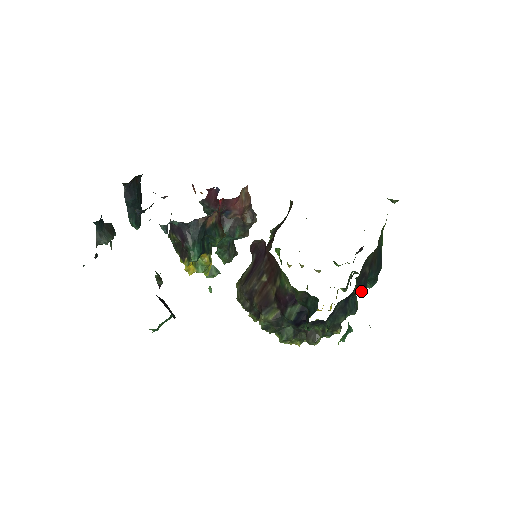
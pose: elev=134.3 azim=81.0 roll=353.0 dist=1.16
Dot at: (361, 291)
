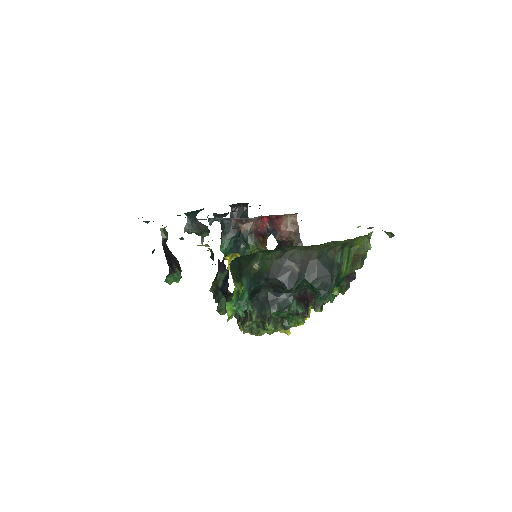
Dot at: (284, 285)
